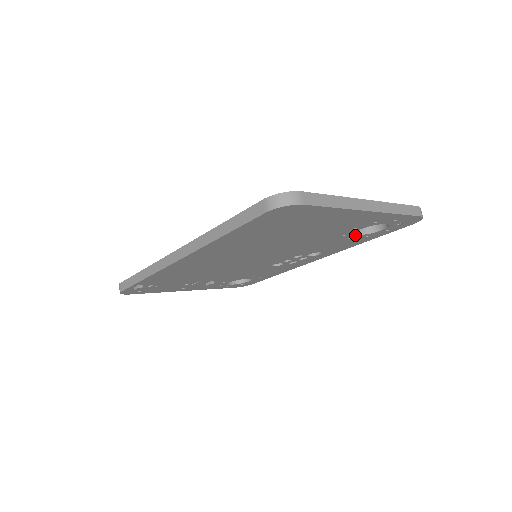
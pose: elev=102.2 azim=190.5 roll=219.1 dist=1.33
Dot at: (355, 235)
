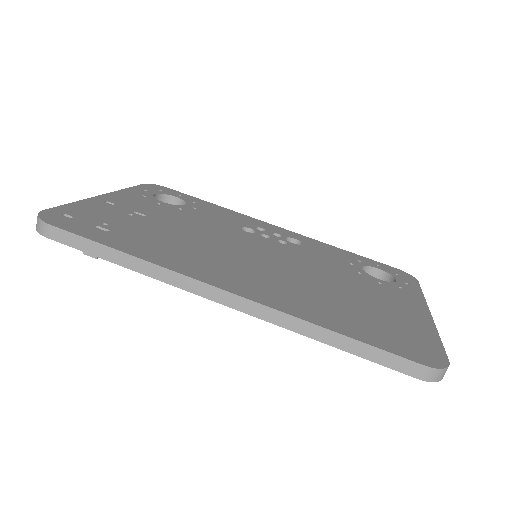
Dot at: occluded
